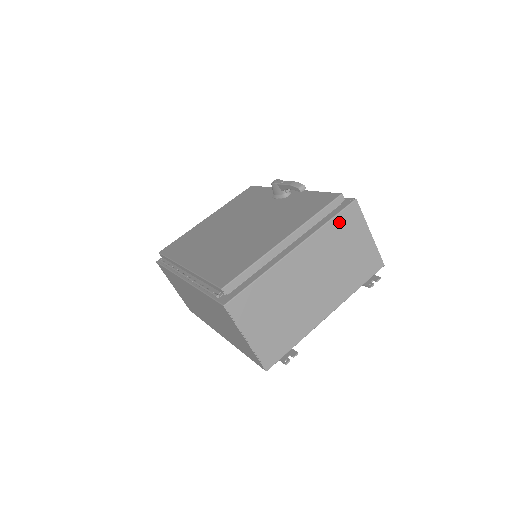
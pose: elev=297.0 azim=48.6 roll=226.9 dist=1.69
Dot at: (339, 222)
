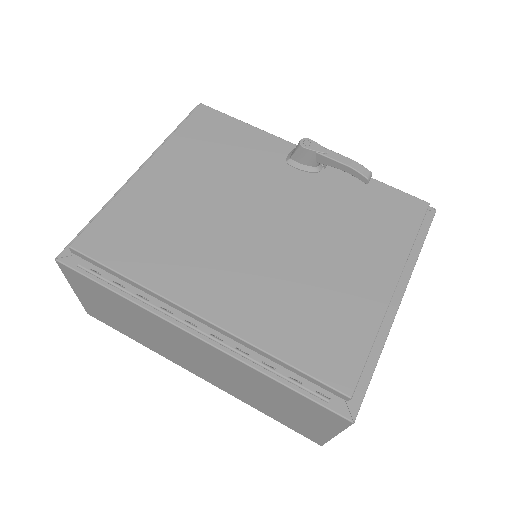
Dot at: occluded
